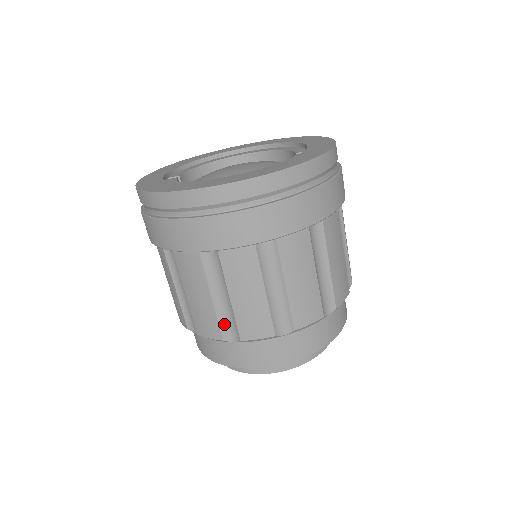
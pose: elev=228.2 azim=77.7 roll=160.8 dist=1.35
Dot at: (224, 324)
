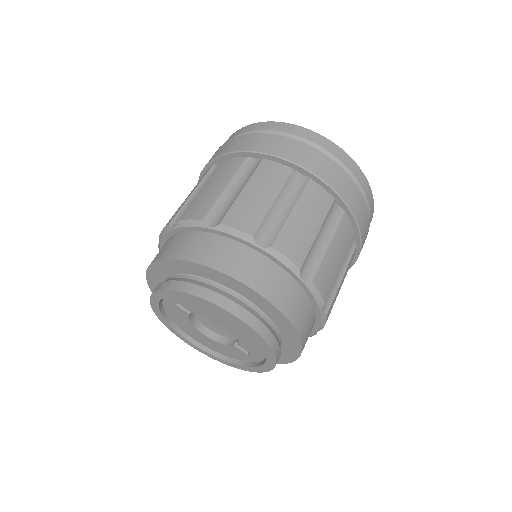
Dot at: (265, 227)
